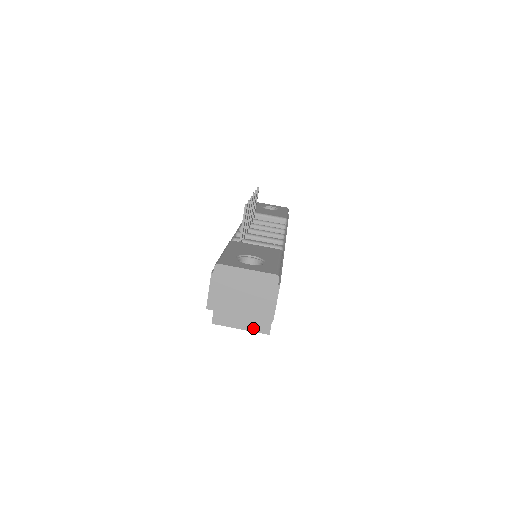
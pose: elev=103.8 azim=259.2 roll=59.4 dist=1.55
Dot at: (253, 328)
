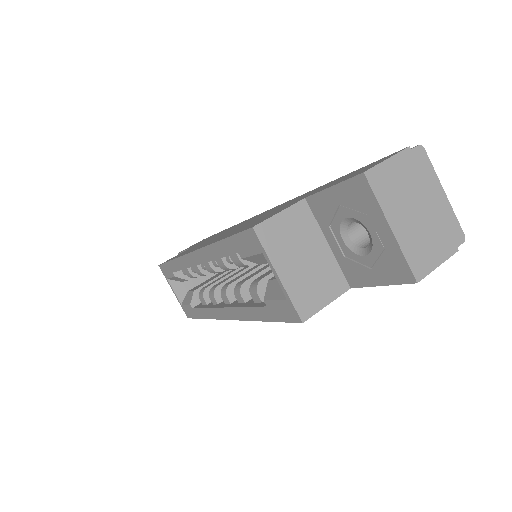
Dot at: (294, 292)
